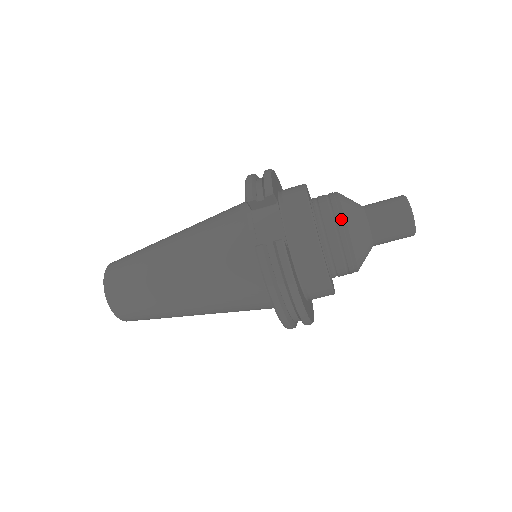
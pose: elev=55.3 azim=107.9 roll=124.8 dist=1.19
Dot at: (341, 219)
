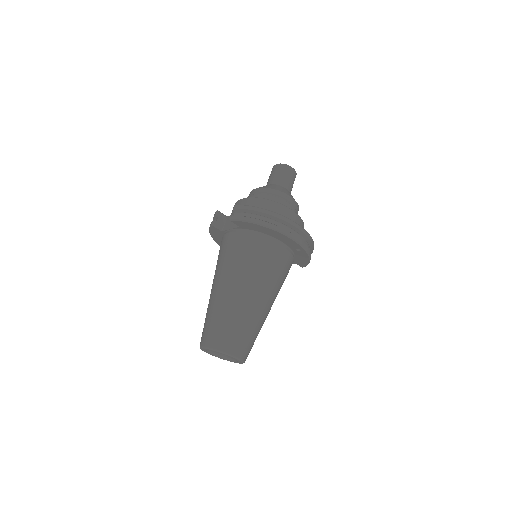
Dot at: (256, 190)
